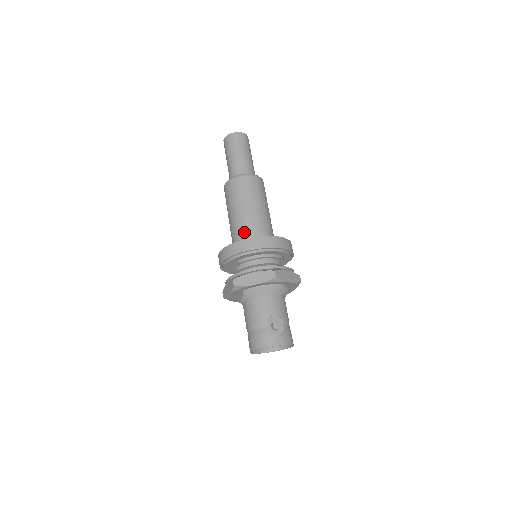
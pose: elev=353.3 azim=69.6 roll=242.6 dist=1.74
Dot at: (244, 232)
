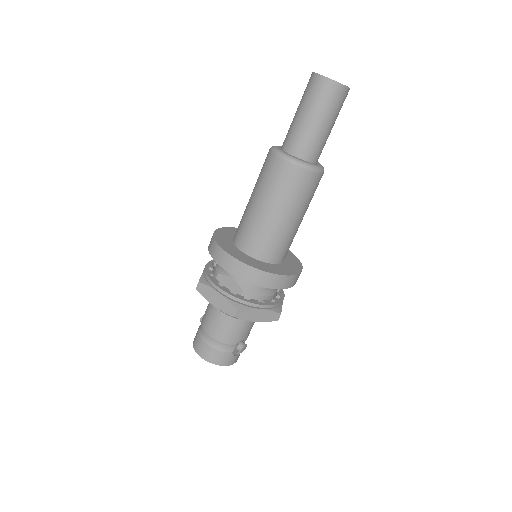
Dot at: (273, 246)
